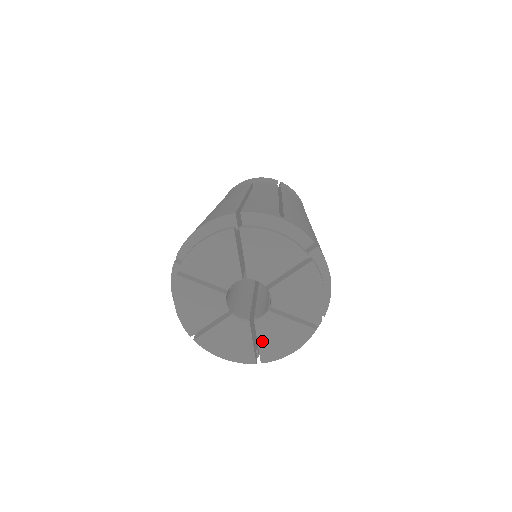
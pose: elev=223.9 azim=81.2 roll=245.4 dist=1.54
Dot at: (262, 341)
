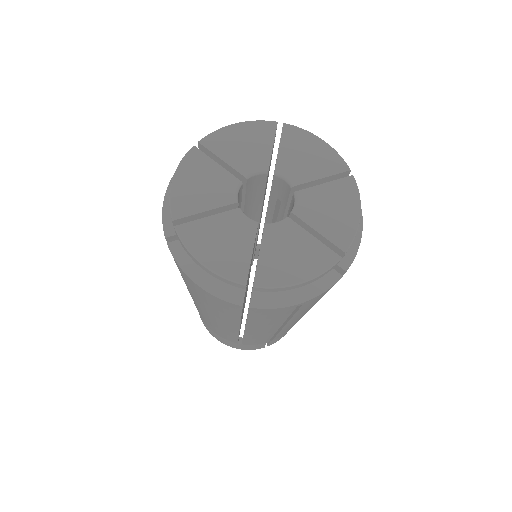
Dot at: (266, 253)
